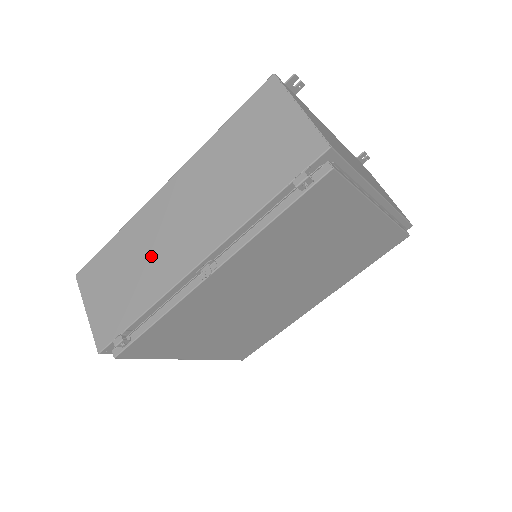
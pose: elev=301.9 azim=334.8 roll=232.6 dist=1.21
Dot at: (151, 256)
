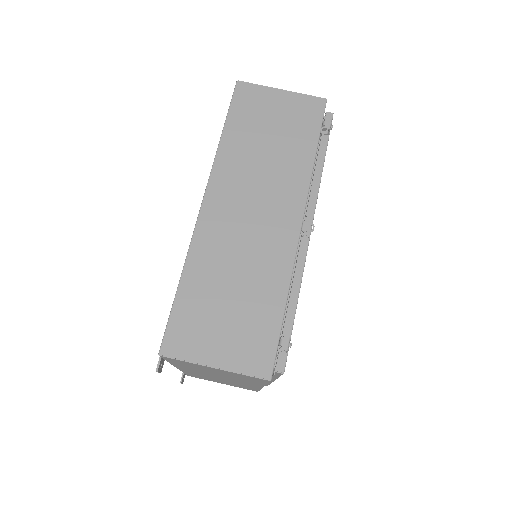
Dot at: (247, 257)
